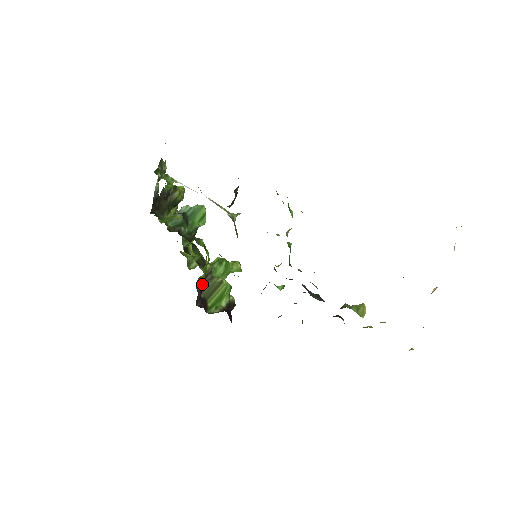
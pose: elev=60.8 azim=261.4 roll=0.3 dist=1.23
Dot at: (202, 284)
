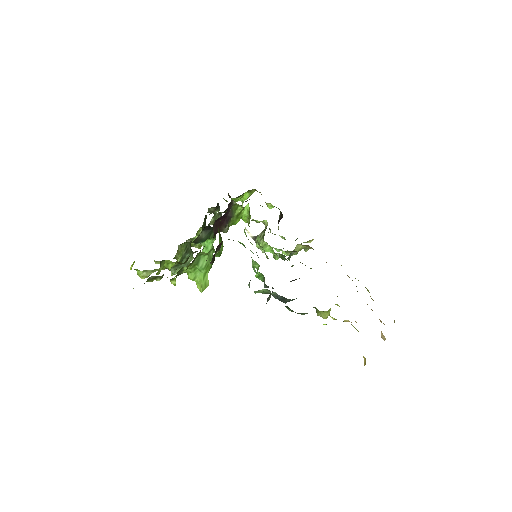
Dot at: (229, 216)
